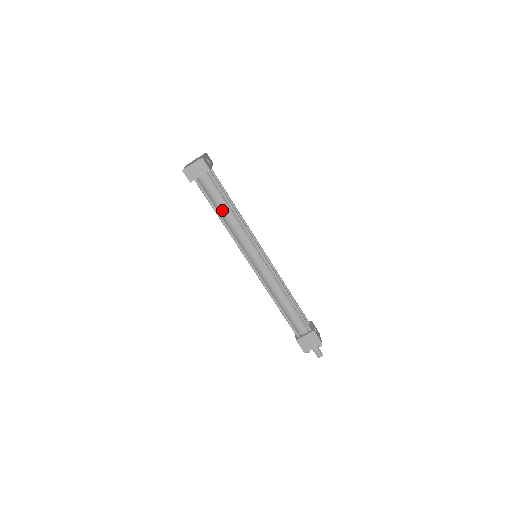
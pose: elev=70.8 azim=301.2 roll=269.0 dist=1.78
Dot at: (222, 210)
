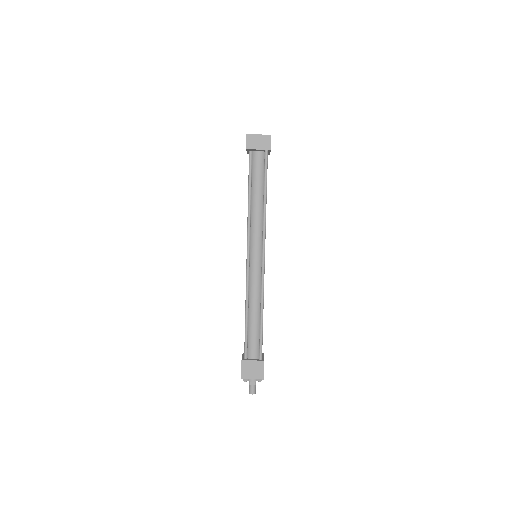
Dot at: (255, 193)
